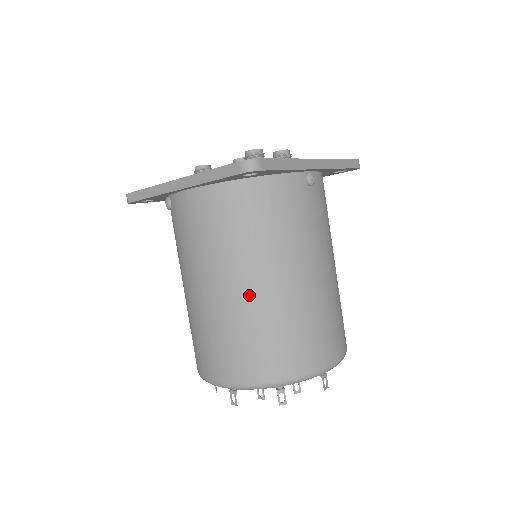
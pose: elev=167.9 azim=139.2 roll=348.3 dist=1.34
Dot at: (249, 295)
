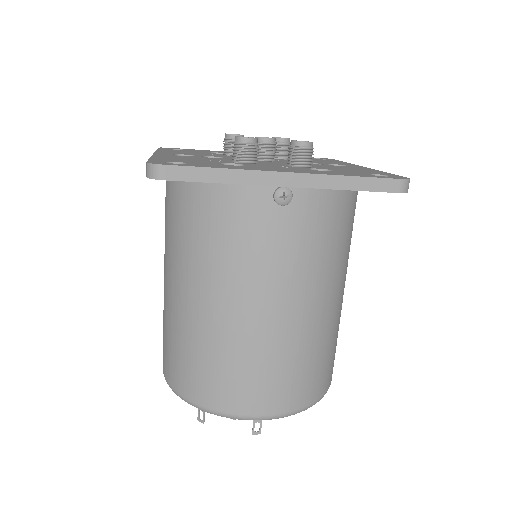
Dot at: (179, 303)
